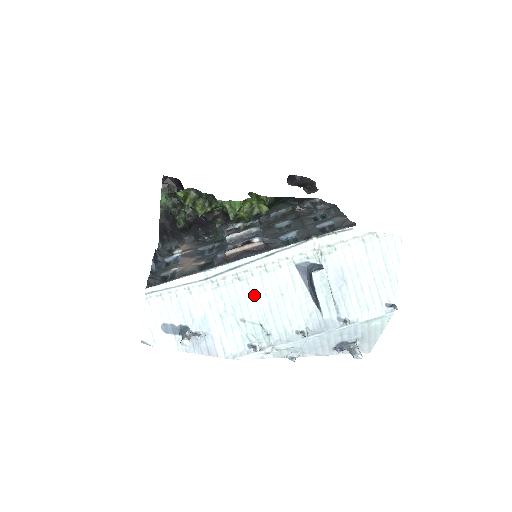
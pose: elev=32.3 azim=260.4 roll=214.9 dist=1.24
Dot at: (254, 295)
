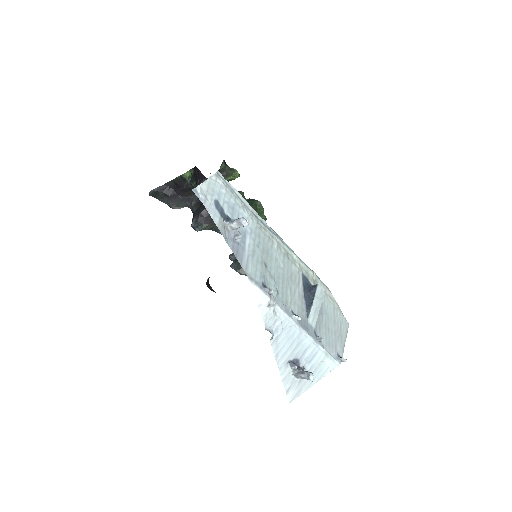
Dot at: (277, 260)
